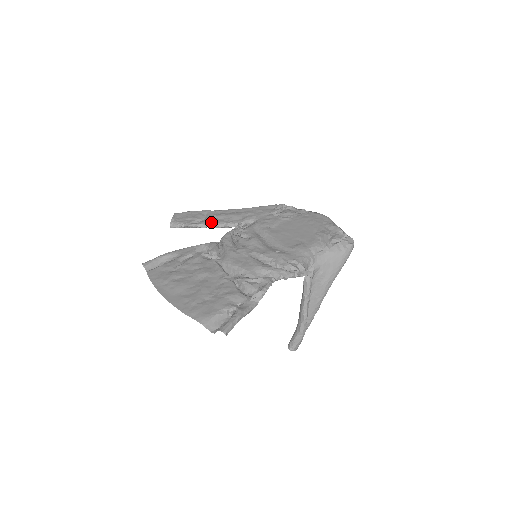
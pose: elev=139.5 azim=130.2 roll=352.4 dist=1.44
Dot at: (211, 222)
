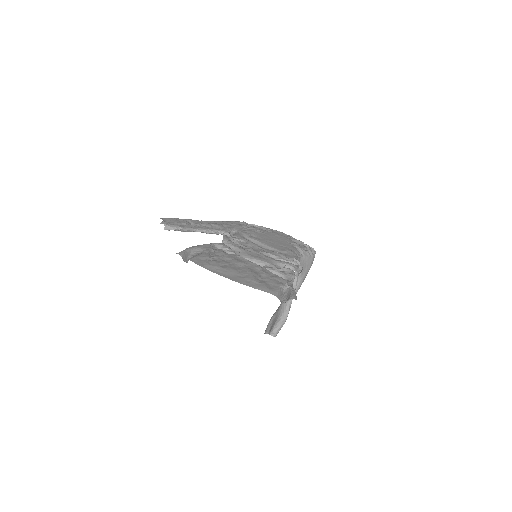
Dot at: (202, 228)
